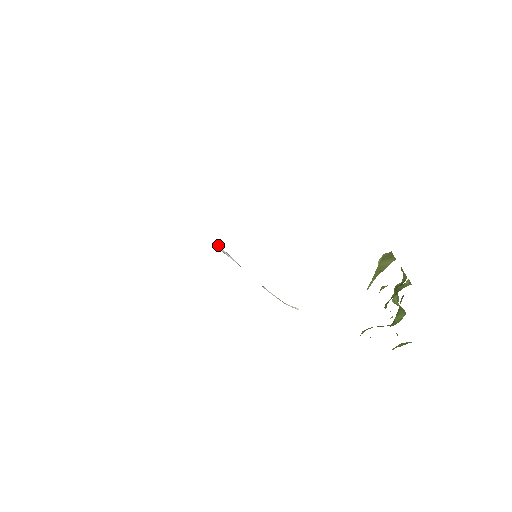
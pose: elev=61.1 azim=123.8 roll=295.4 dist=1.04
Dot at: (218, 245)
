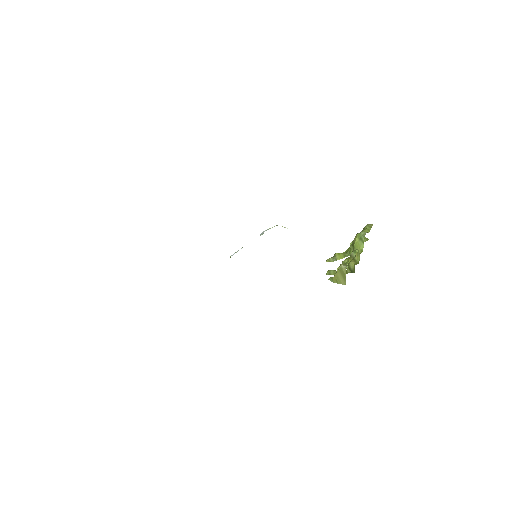
Dot at: occluded
